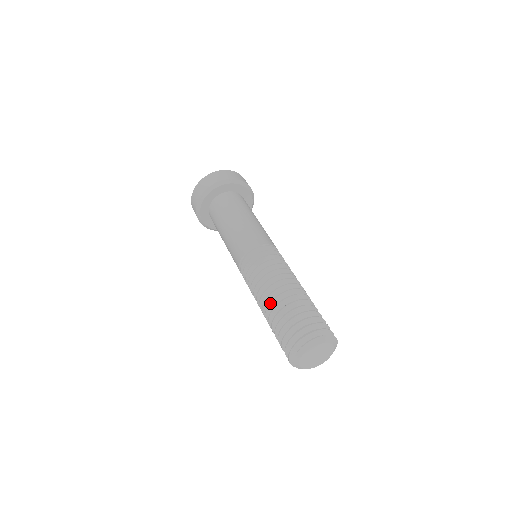
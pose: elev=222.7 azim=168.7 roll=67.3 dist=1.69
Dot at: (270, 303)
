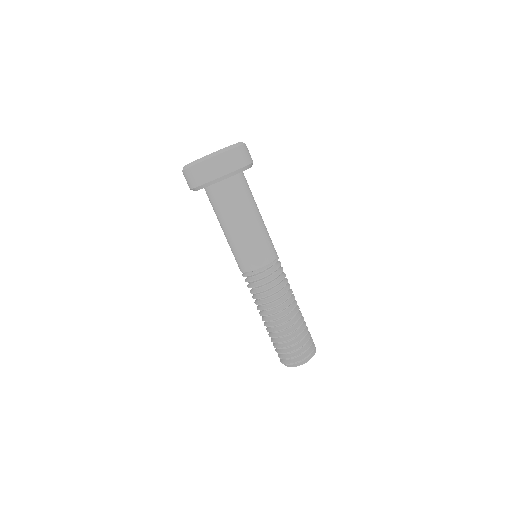
Dot at: (282, 324)
